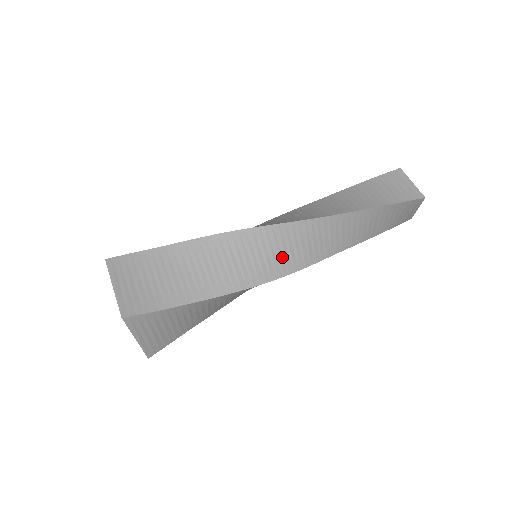
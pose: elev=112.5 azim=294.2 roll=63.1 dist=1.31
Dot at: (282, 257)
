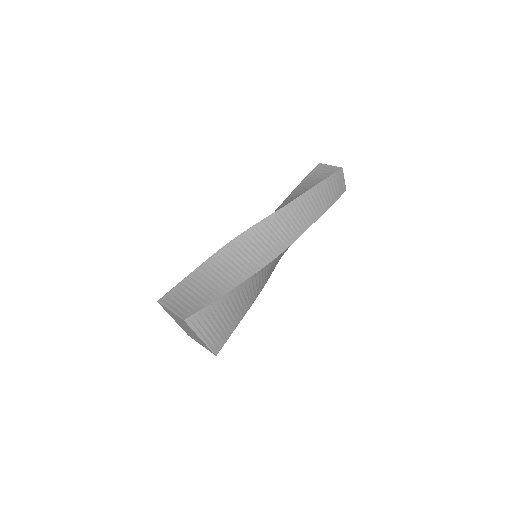
Dot at: (271, 243)
